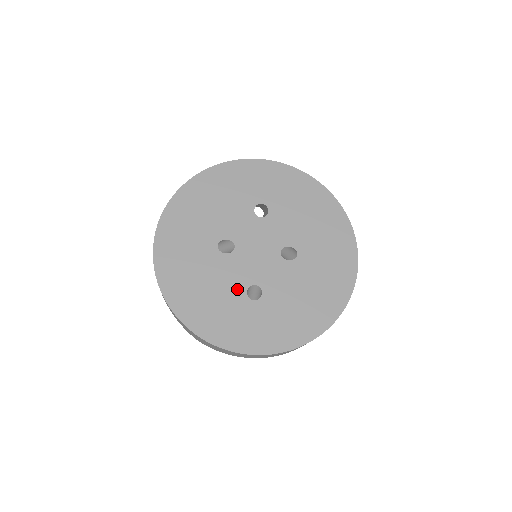
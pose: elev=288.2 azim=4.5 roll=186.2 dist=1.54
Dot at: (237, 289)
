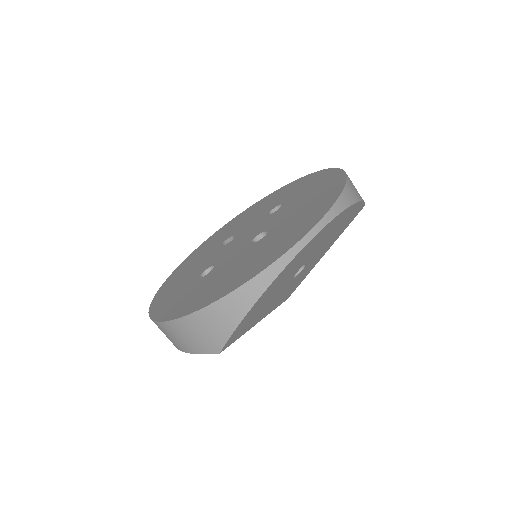
Dot at: (201, 270)
